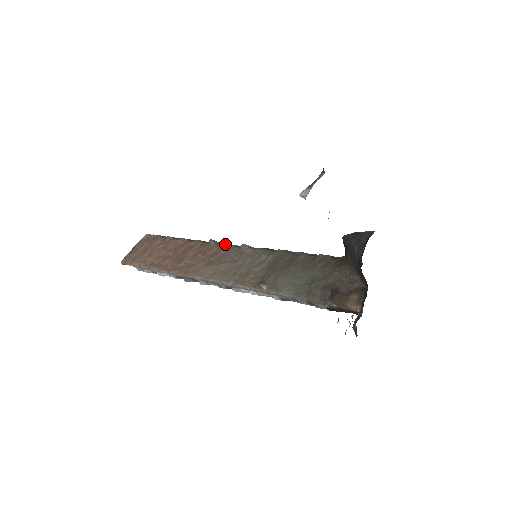
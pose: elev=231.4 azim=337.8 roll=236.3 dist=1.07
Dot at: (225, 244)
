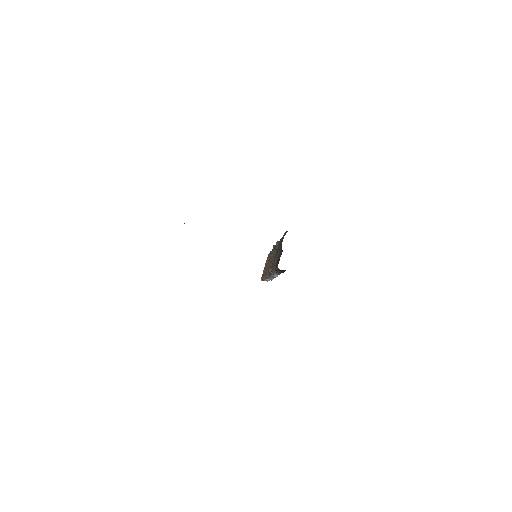
Dot at: occluded
